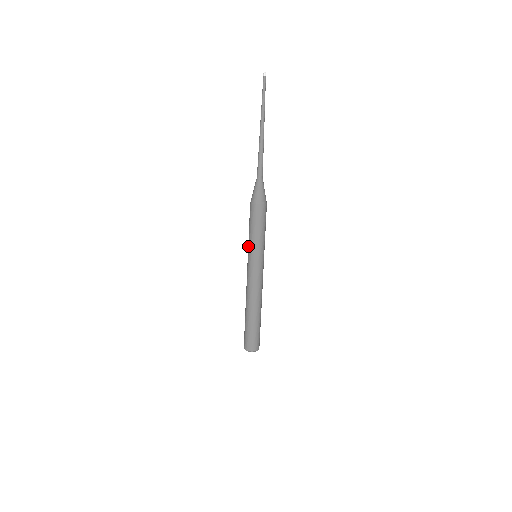
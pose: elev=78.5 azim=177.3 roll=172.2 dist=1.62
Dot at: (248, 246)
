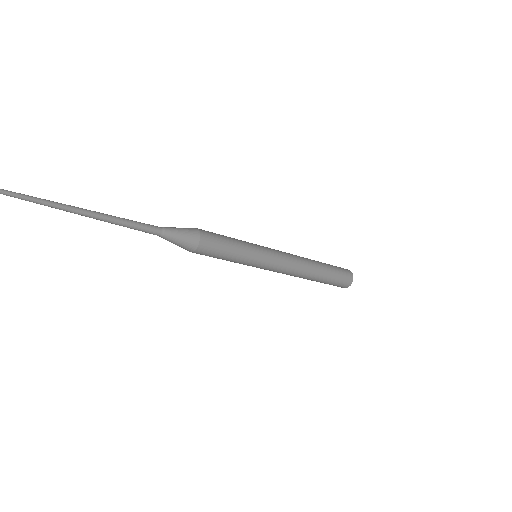
Dot at: occluded
